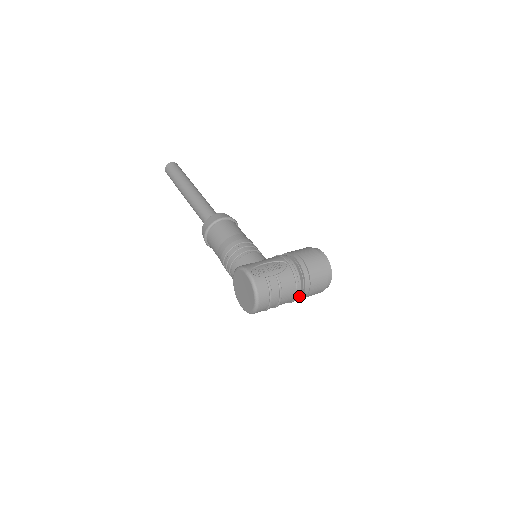
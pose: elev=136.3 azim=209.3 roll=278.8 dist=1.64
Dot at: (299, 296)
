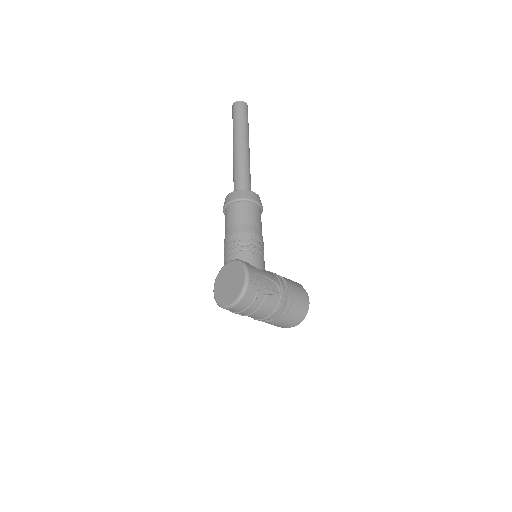
Dot at: occluded
